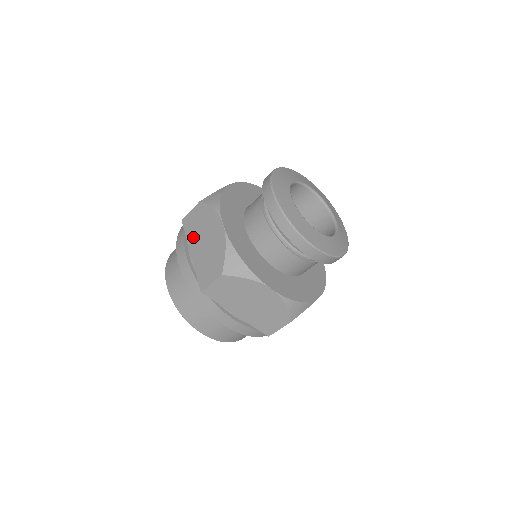
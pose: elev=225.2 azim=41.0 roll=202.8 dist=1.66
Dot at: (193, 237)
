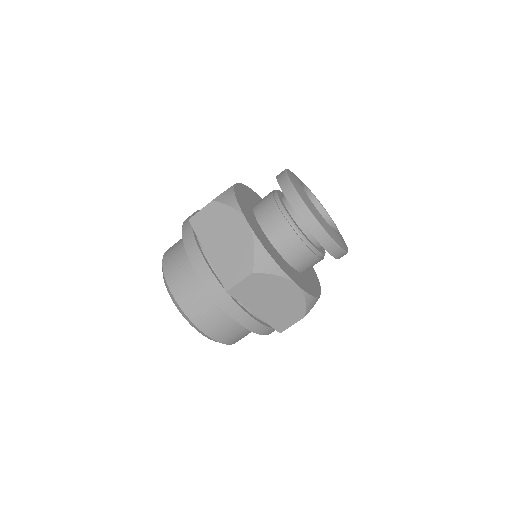
Dot at: (208, 237)
